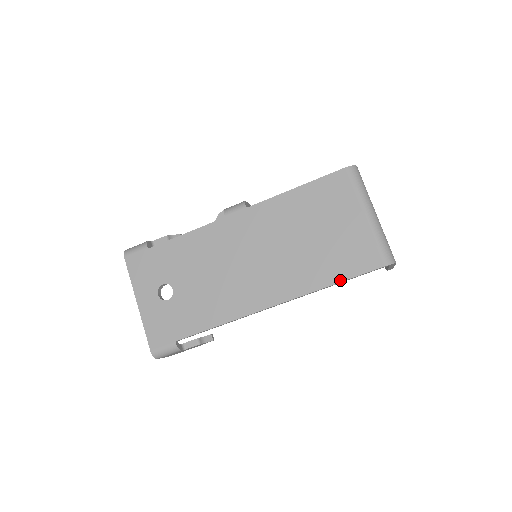
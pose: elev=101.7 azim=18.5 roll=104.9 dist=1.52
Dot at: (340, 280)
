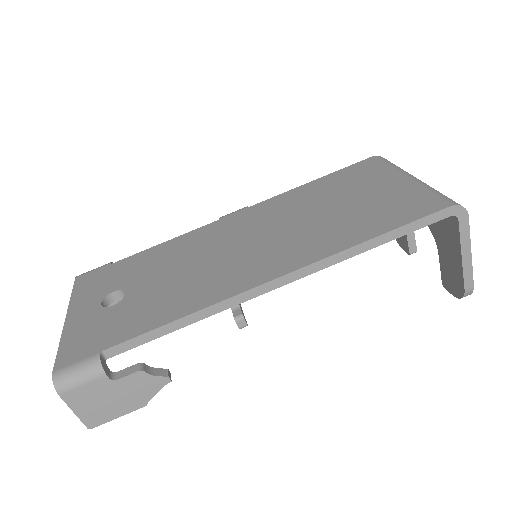
Dot at: (381, 232)
